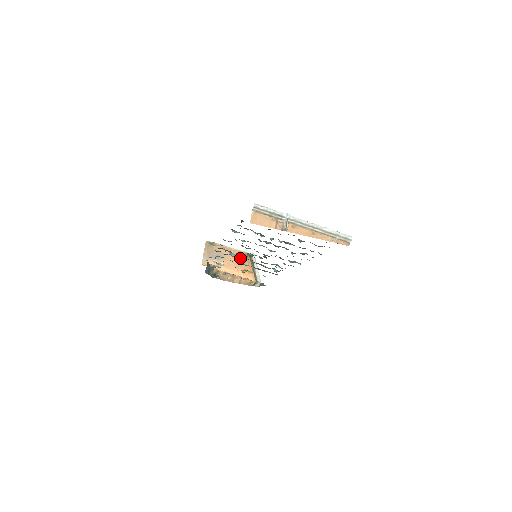
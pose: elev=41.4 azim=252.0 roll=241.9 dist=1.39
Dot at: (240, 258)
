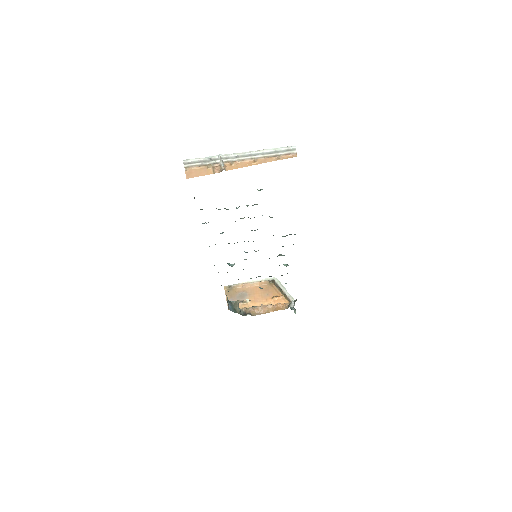
Dot at: (264, 288)
